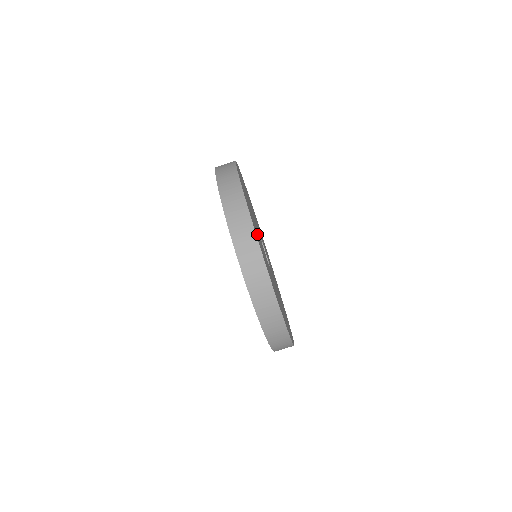
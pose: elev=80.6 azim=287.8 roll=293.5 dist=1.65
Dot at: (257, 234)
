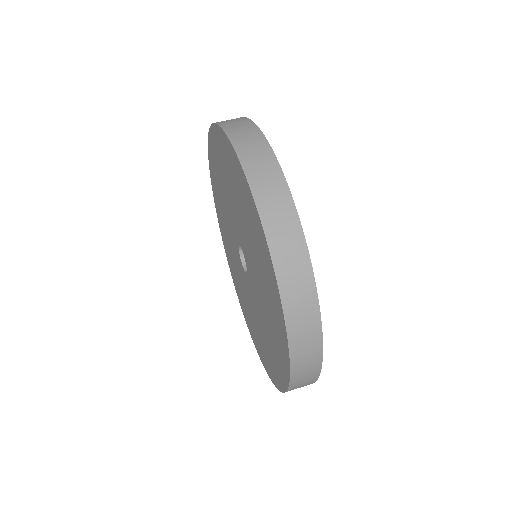
Dot at: occluded
